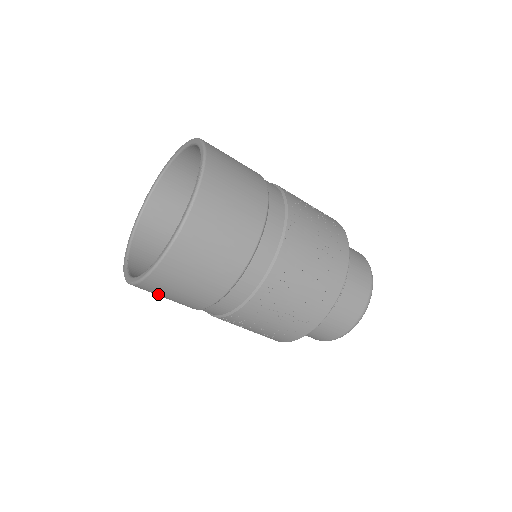
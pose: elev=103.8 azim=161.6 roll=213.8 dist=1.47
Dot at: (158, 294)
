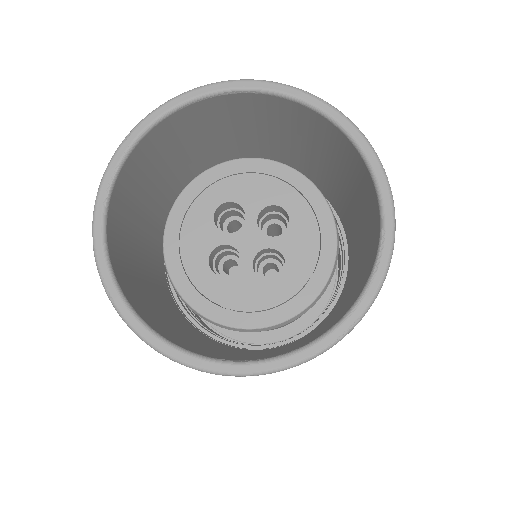
Dot at: occluded
